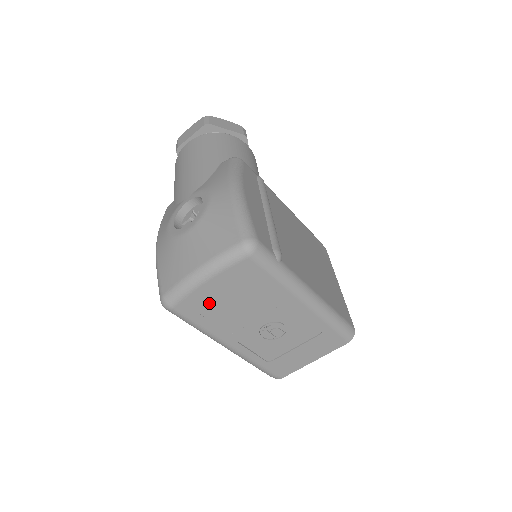
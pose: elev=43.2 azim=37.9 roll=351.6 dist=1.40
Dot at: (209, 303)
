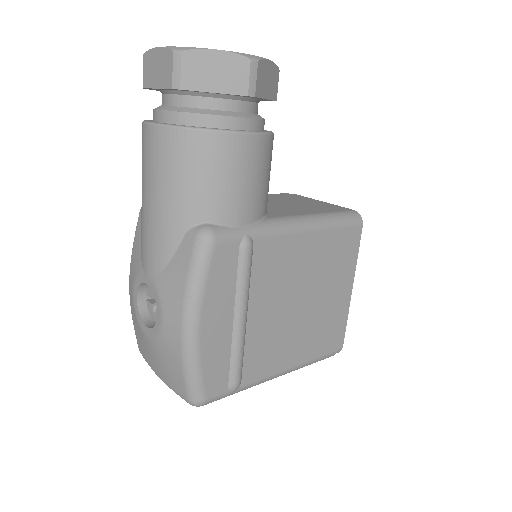
Dot at: occluded
